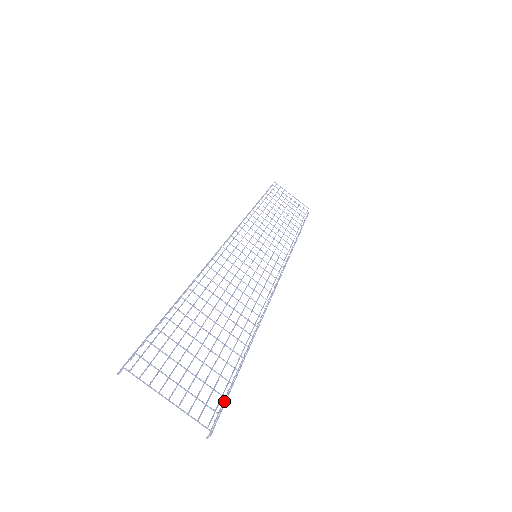
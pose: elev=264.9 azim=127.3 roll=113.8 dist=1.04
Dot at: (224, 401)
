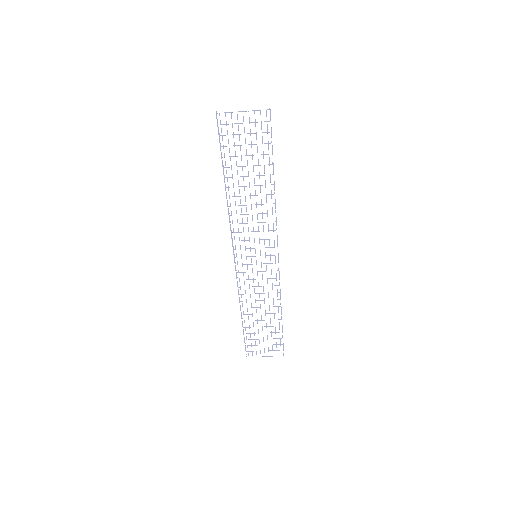
Dot at: occluded
